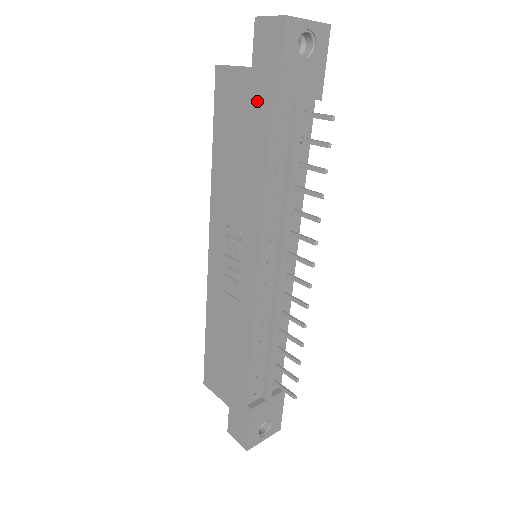
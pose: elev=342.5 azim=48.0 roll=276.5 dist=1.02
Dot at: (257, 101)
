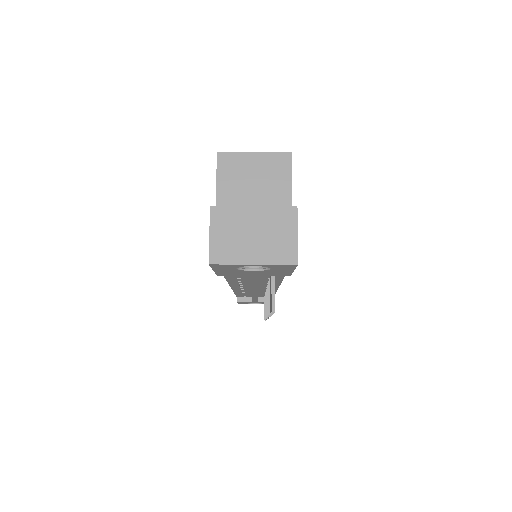
Dot at: occluded
